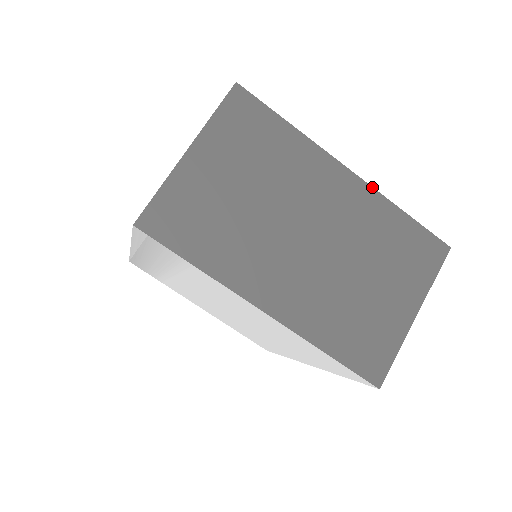
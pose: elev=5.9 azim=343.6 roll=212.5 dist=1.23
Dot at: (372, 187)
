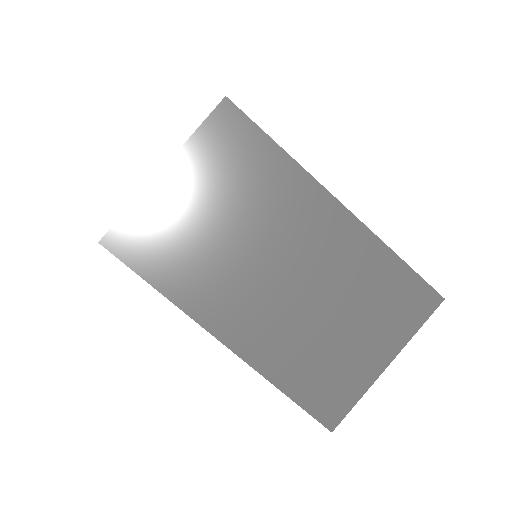
Dot at: (364, 224)
